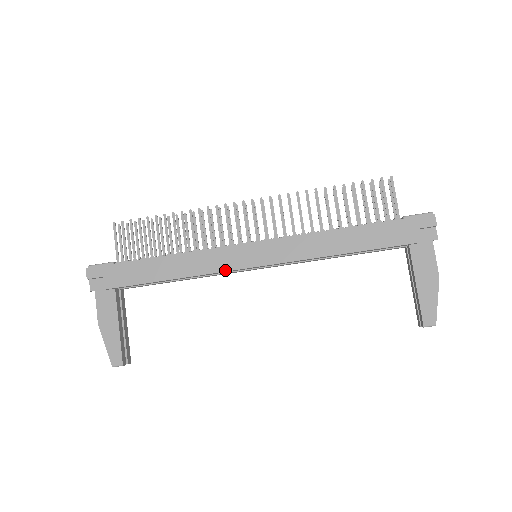
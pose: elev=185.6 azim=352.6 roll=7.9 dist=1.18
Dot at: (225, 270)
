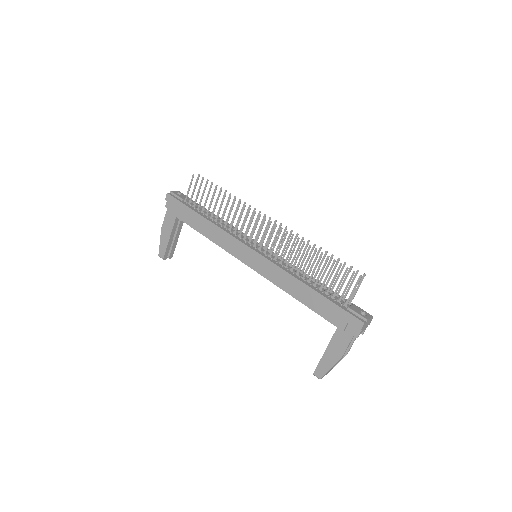
Dot at: (231, 253)
